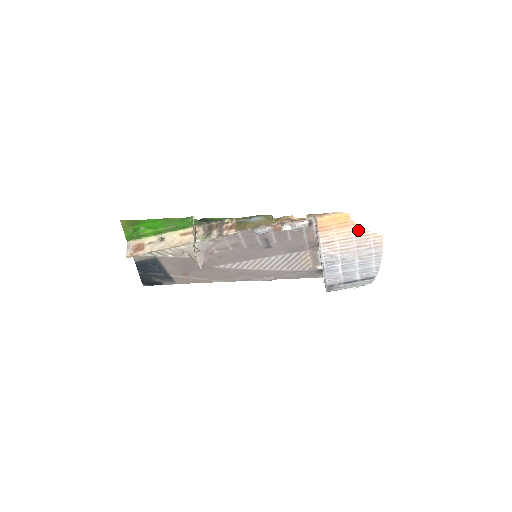
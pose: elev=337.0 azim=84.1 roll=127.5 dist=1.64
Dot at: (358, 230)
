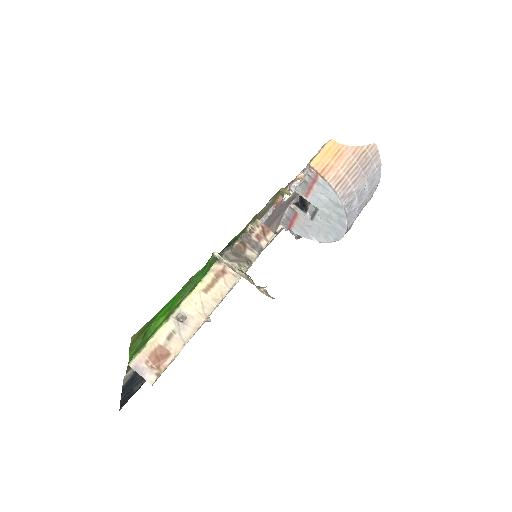
Dot at: (355, 151)
